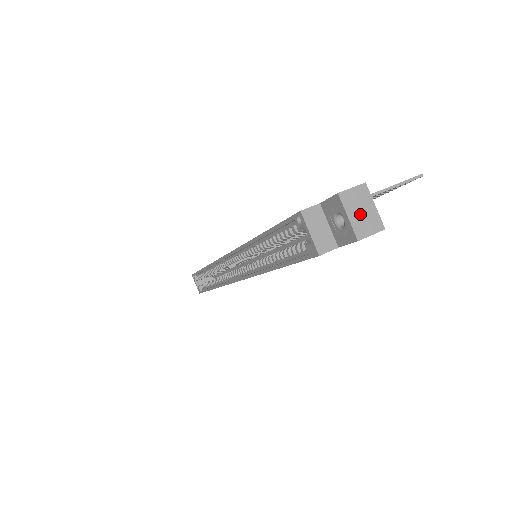
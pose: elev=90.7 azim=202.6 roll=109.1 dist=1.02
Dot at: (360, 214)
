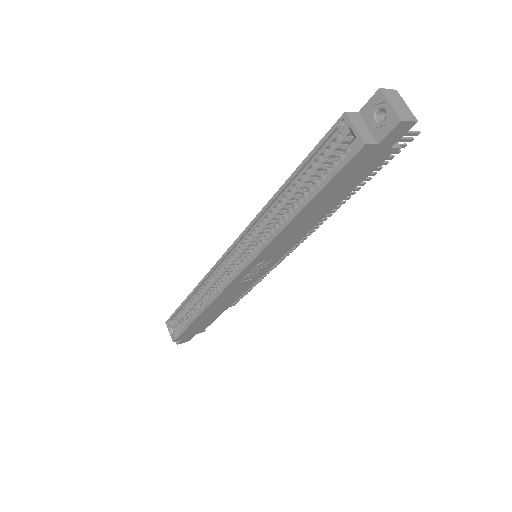
Dot at: (398, 106)
